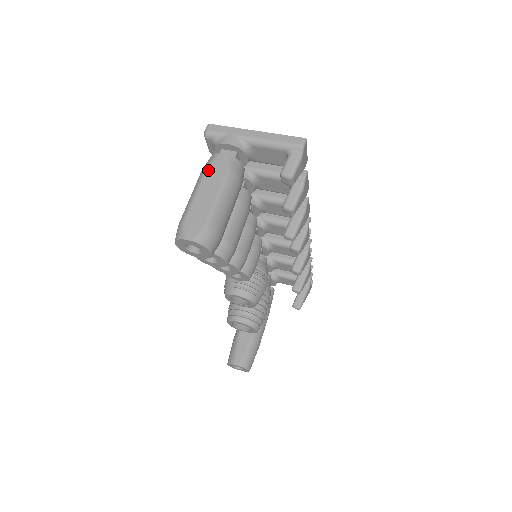
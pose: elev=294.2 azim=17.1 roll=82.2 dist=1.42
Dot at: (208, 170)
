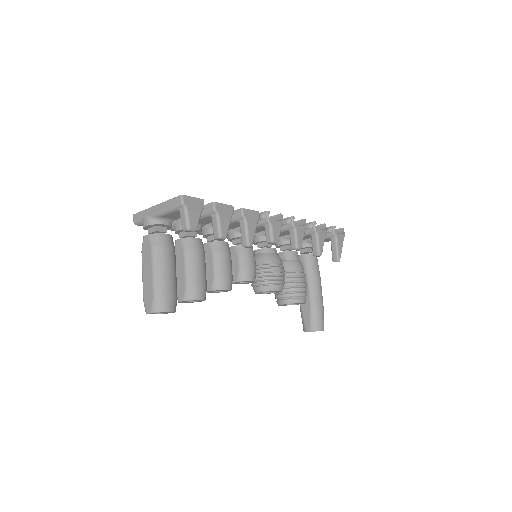
Dot at: (142, 254)
